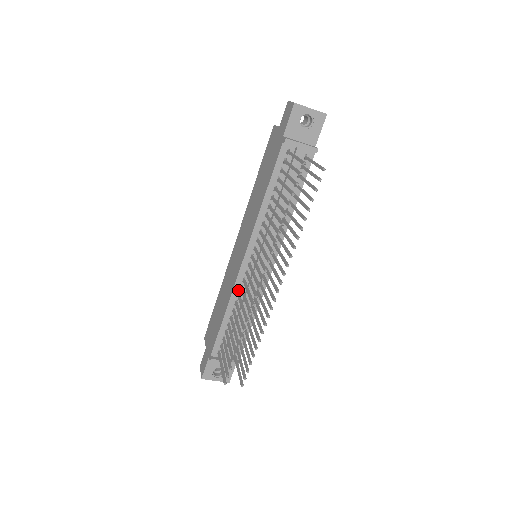
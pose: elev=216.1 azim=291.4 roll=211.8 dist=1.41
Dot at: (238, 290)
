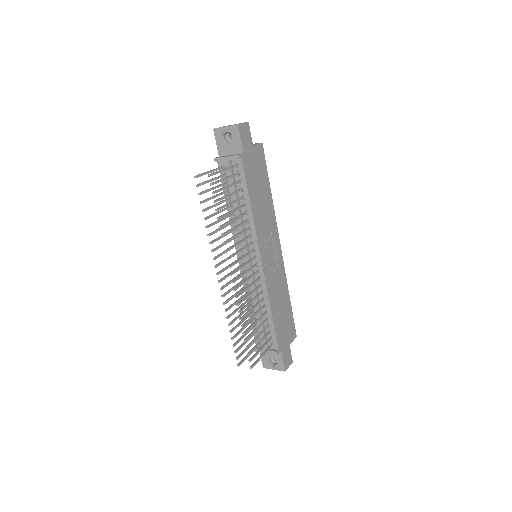
Dot at: occluded
